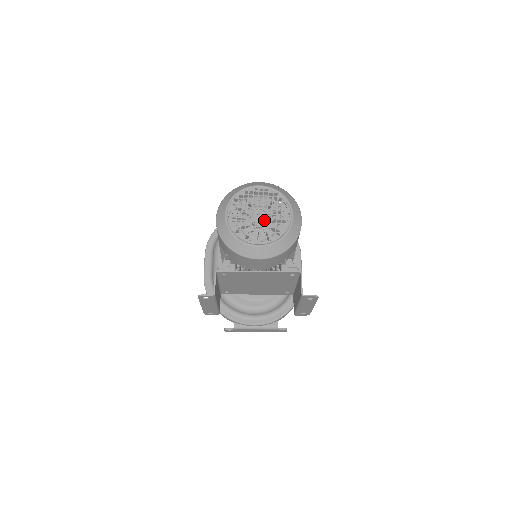
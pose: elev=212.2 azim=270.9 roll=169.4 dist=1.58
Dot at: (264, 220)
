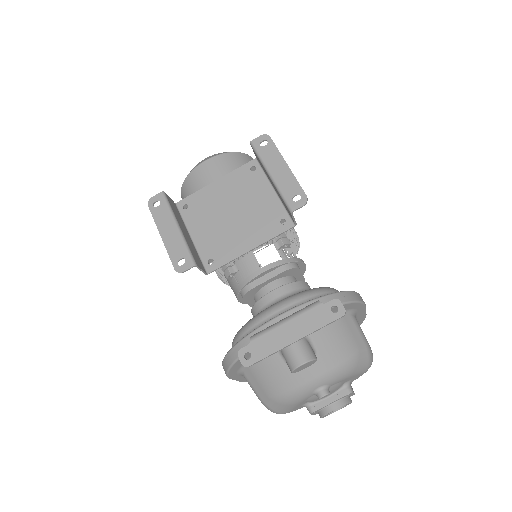
Dot at: occluded
